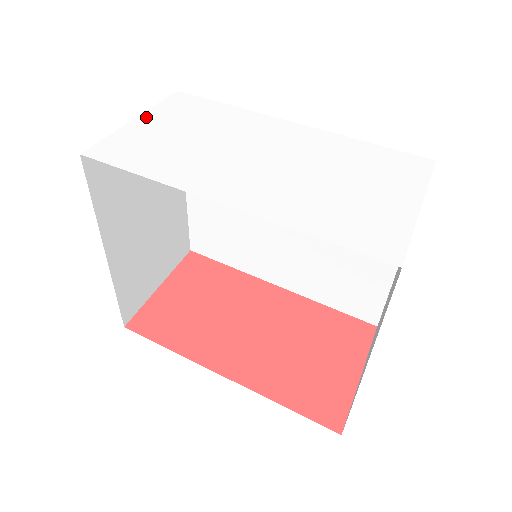
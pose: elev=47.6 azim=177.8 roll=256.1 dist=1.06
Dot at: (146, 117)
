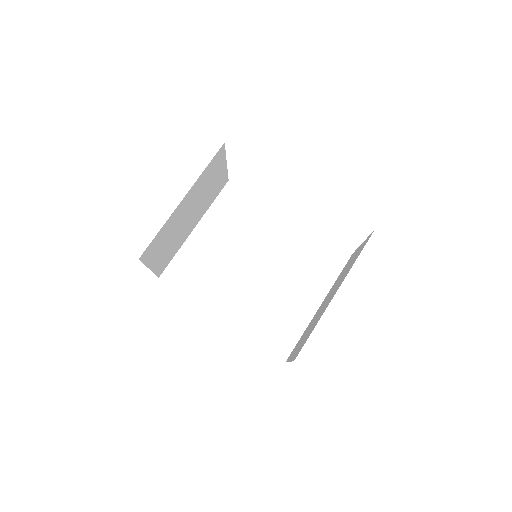
Dot at: occluded
